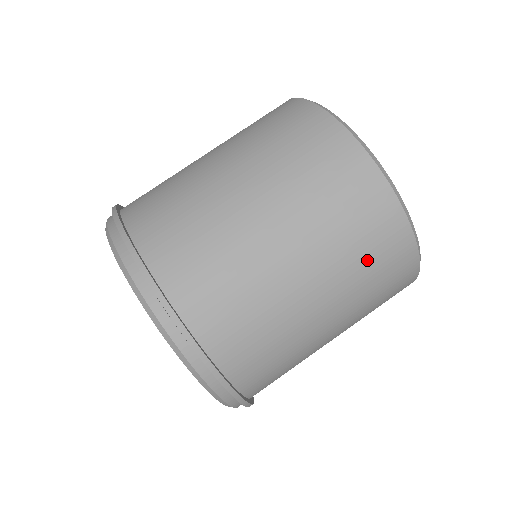
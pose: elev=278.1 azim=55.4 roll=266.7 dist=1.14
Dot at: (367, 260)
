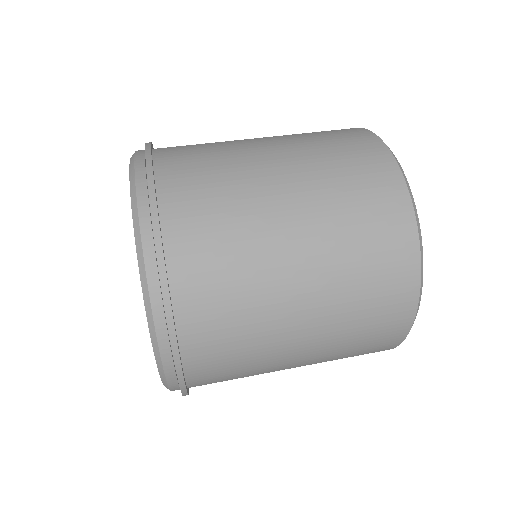
Dot at: (358, 215)
